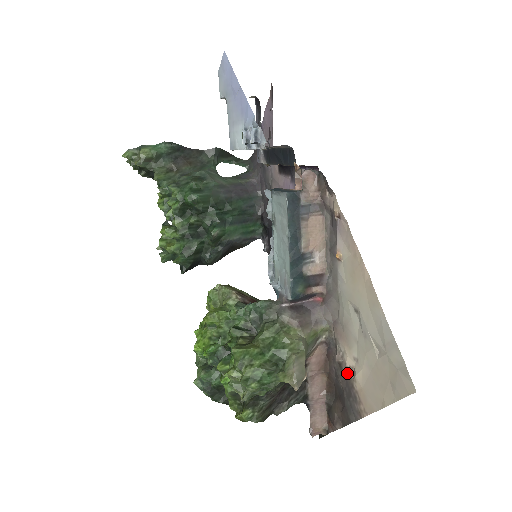
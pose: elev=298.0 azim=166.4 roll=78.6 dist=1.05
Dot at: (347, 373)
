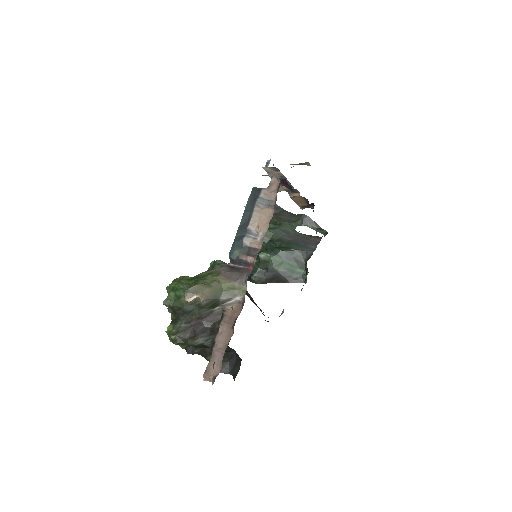
Dot at: occluded
